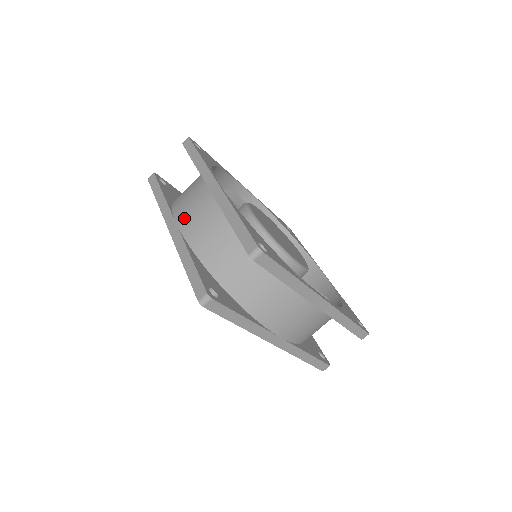
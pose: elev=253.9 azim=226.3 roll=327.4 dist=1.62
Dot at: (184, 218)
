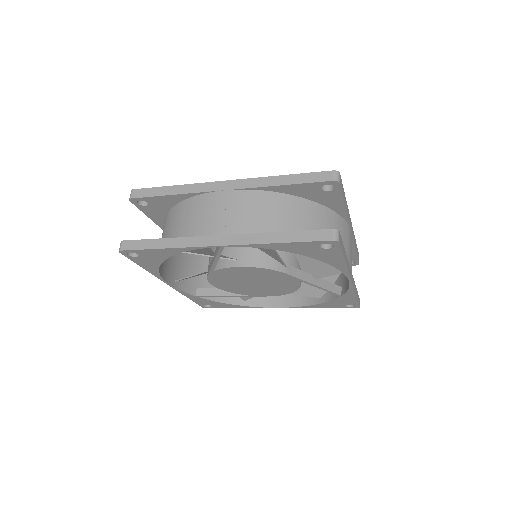
Dot at: (225, 225)
